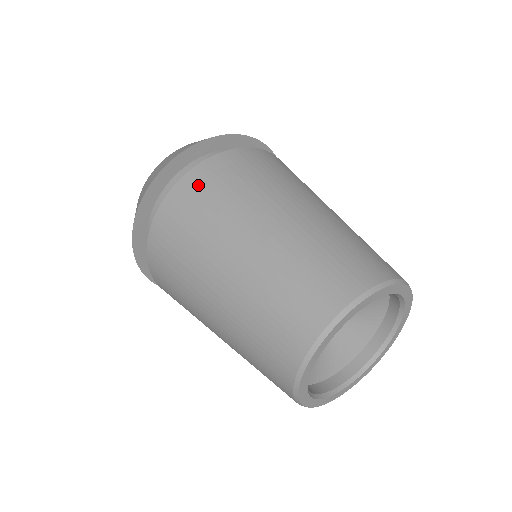
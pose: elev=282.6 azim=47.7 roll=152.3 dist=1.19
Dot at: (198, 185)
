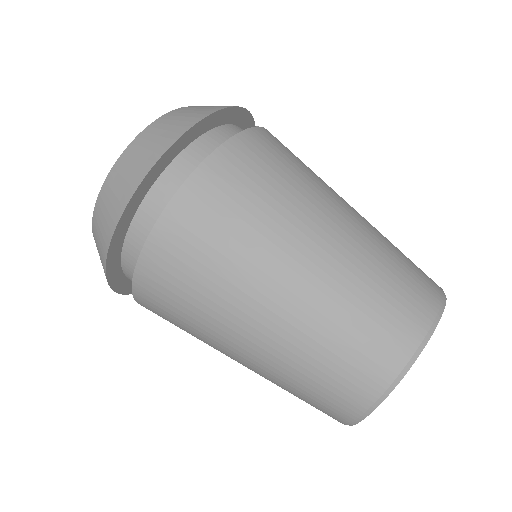
Dot at: (239, 165)
